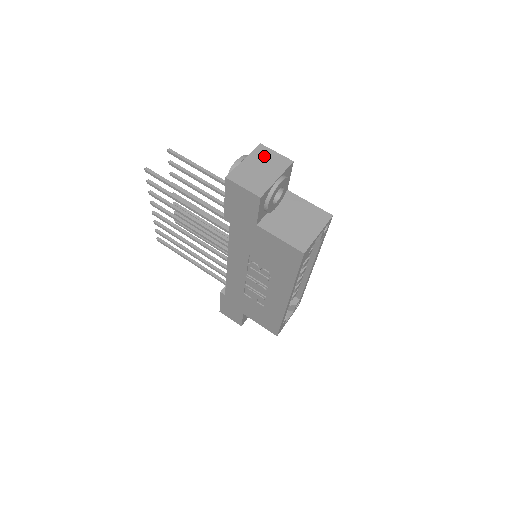
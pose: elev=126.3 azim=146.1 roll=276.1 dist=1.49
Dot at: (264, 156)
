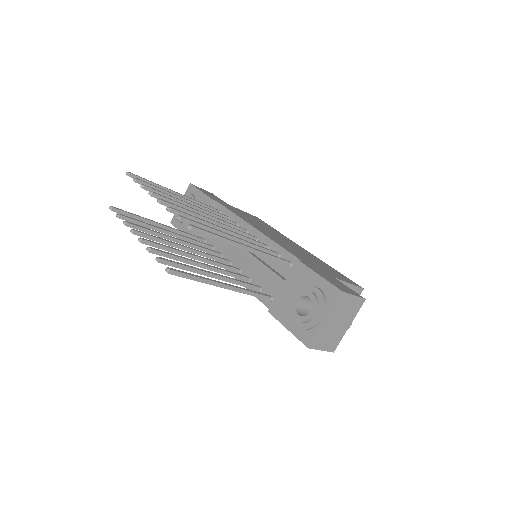
Dot at: (343, 306)
